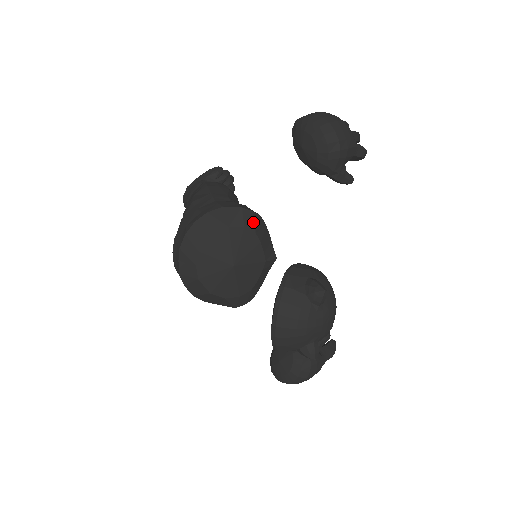
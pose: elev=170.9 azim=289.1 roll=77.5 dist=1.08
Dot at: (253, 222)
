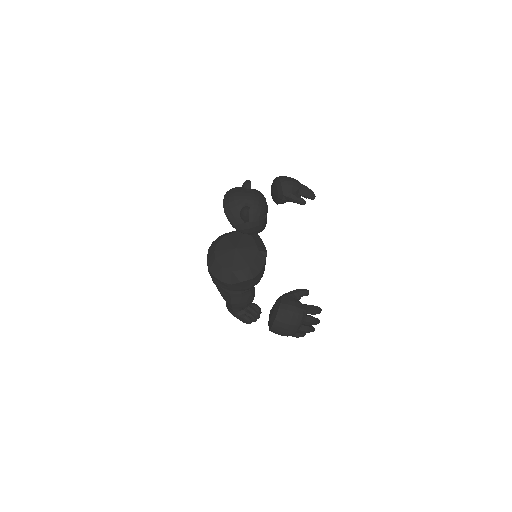
Dot at: occluded
